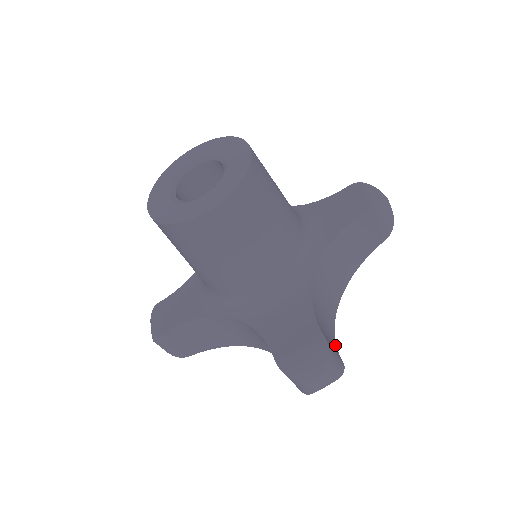
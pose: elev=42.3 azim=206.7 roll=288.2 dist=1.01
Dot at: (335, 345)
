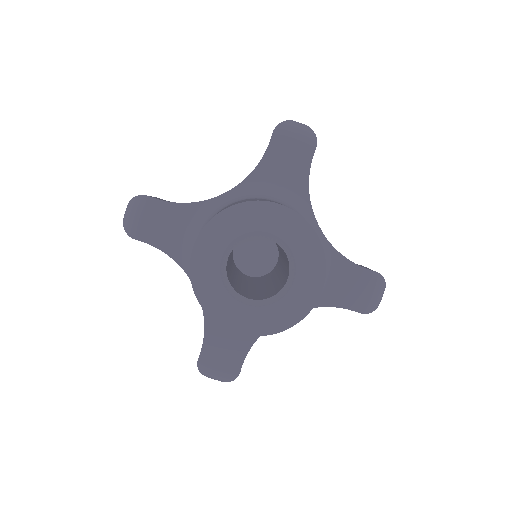
Dot at: occluded
